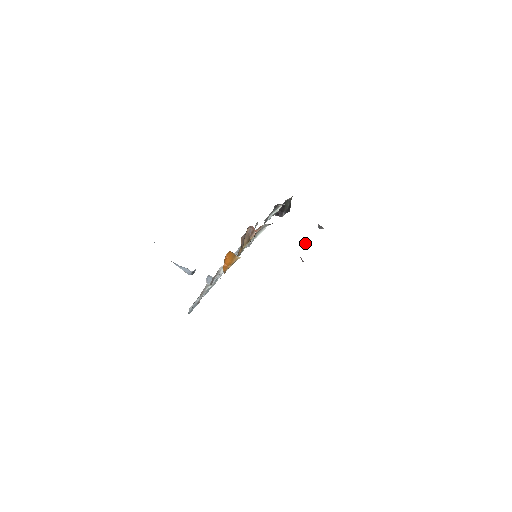
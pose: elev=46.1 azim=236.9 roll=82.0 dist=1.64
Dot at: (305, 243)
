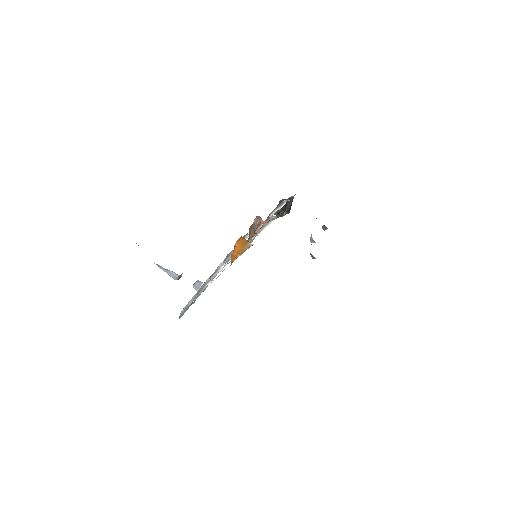
Dot at: (313, 240)
